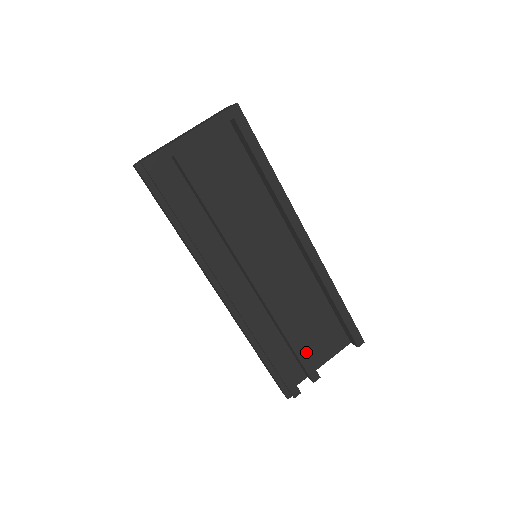
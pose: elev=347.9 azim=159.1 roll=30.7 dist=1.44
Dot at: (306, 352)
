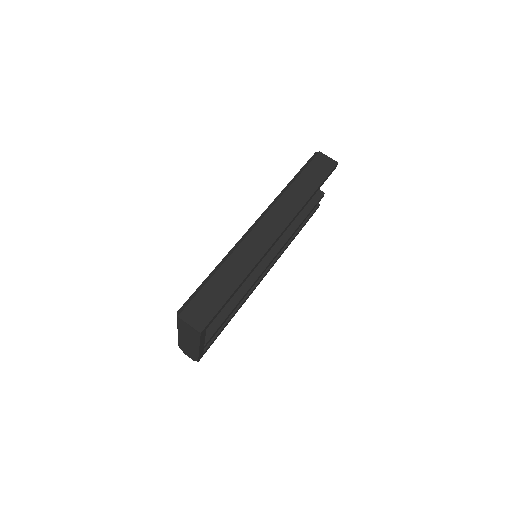
Dot at: occluded
